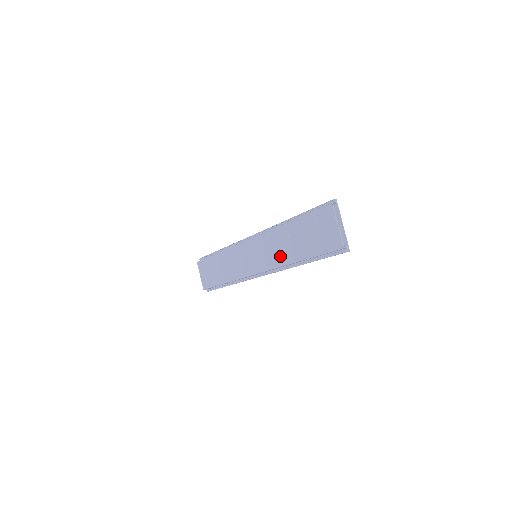
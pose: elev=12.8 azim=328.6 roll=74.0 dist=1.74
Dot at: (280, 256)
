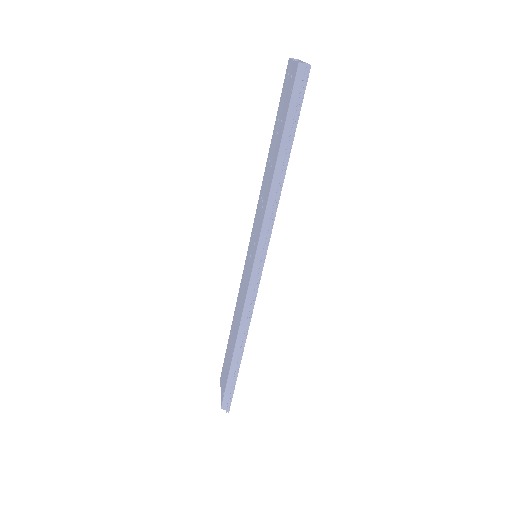
Dot at: (265, 198)
